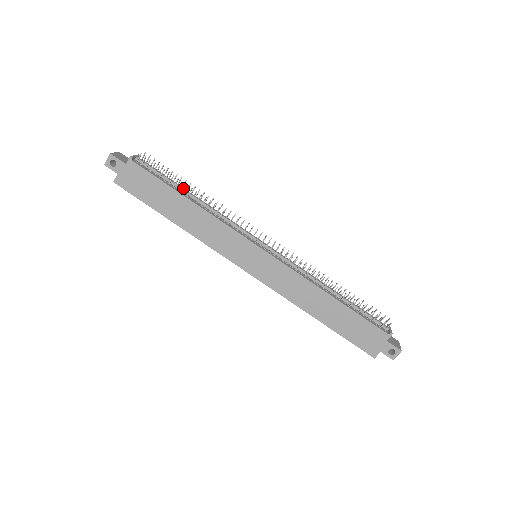
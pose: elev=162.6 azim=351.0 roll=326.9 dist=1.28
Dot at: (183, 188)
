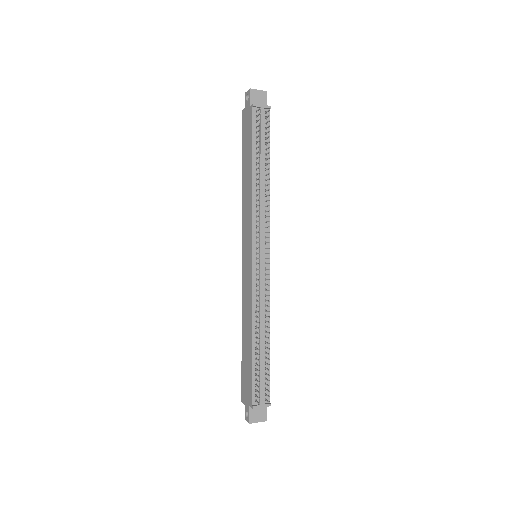
Dot at: (262, 160)
